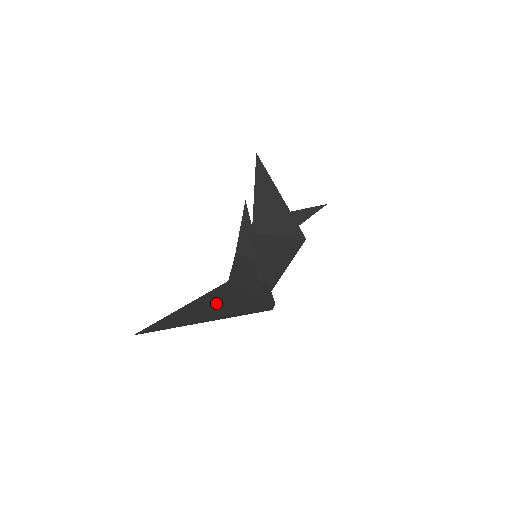
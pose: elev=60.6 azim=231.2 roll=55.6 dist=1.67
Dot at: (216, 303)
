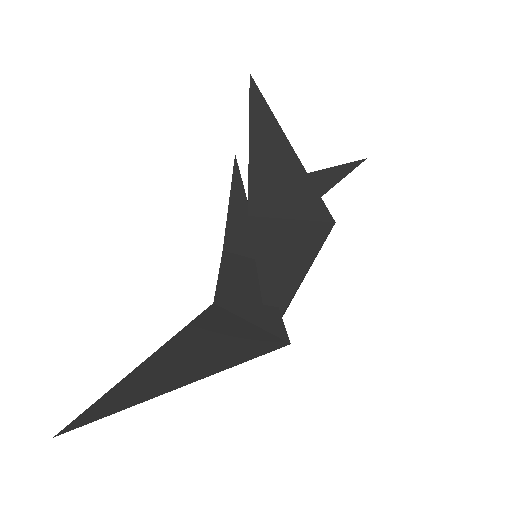
Dot at: (194, 352)
